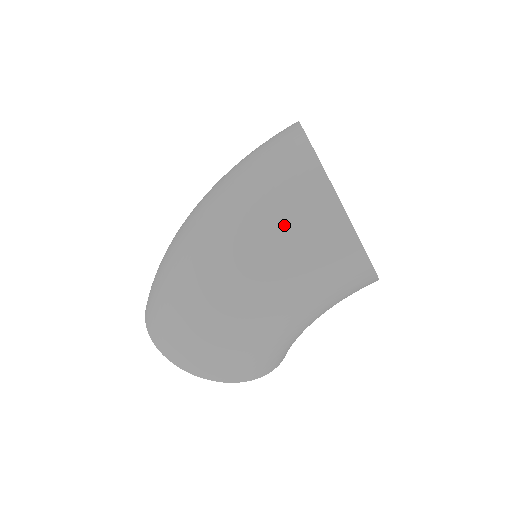
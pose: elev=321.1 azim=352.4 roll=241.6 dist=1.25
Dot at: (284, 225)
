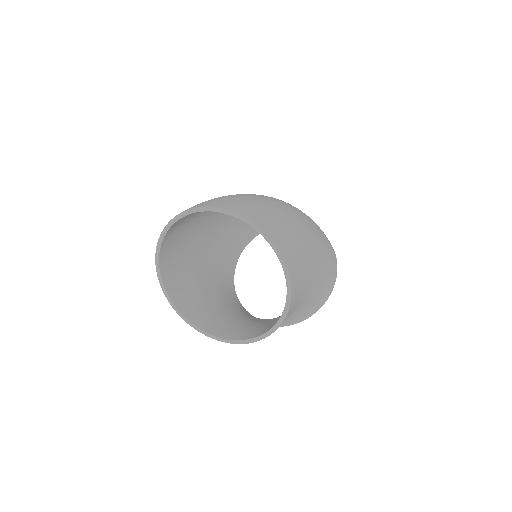
Dot at: occluded
